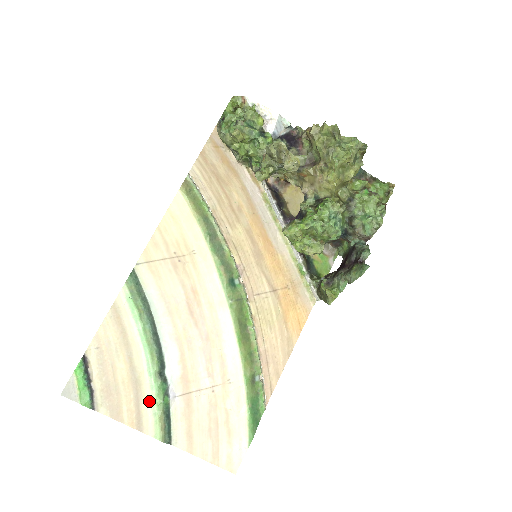
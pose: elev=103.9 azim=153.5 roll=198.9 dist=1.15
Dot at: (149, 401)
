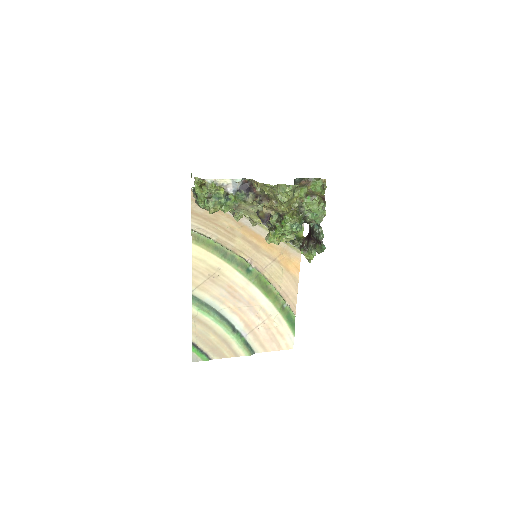
Dot at: (235, 344)
